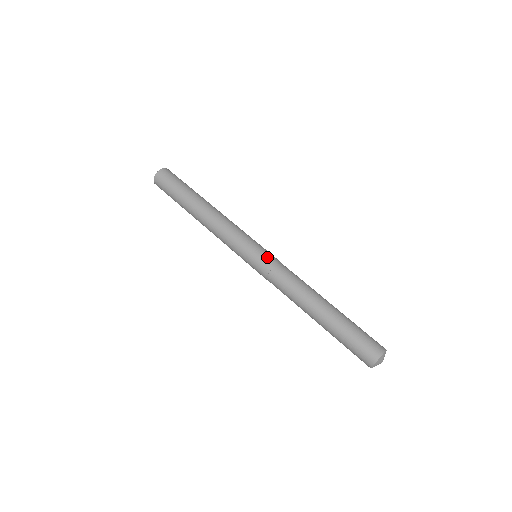
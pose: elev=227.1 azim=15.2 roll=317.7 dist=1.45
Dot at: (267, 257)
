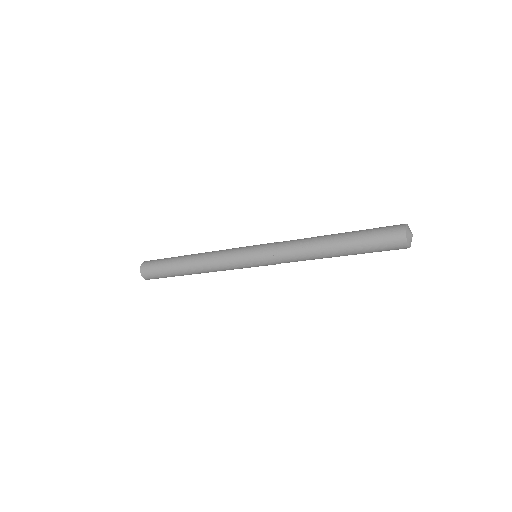
Dot at: (262, 248)
